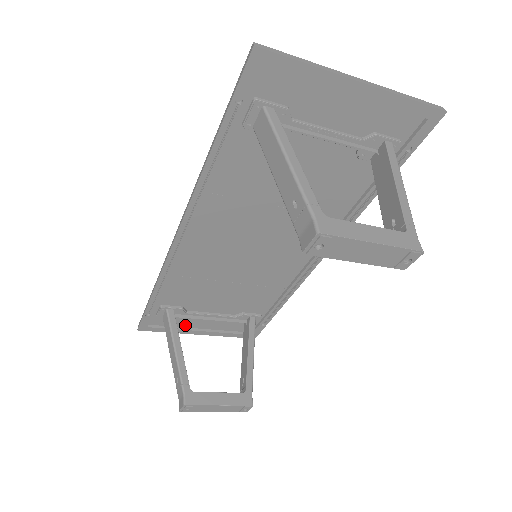
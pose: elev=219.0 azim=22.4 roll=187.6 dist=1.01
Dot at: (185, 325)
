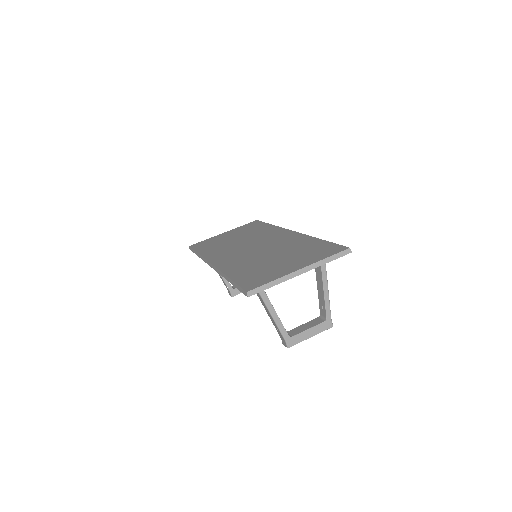
Dot at: occluded
